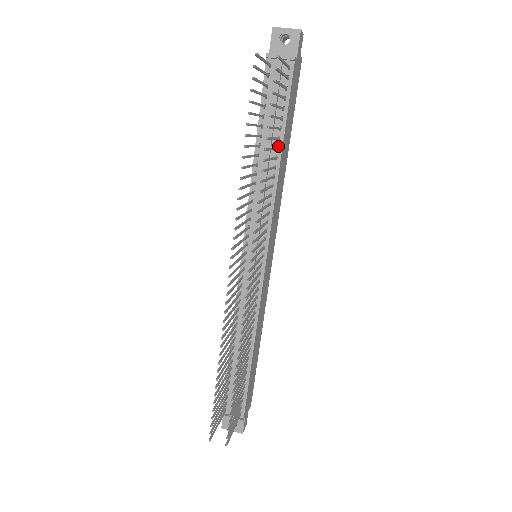
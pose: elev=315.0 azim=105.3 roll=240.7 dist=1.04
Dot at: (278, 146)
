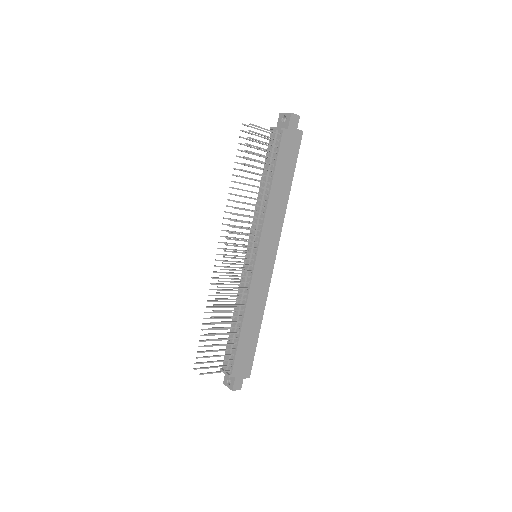
Dot at: (271, 182)
